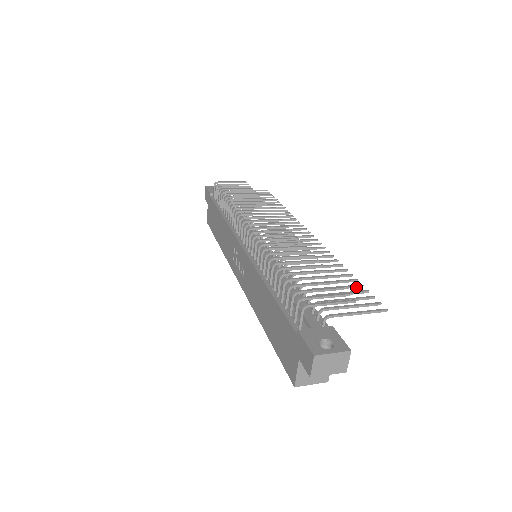
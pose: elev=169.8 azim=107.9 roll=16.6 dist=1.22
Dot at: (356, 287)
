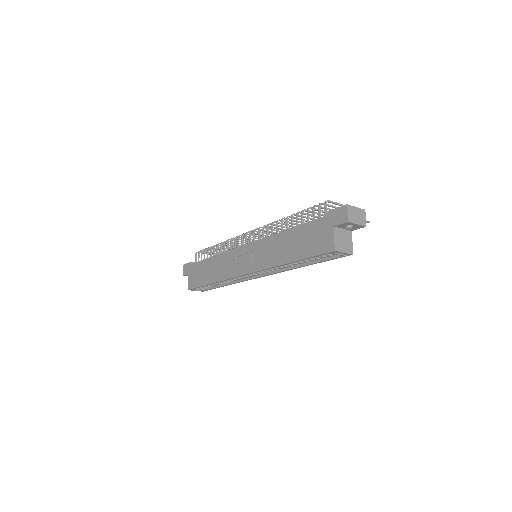
Dot at: occluded
